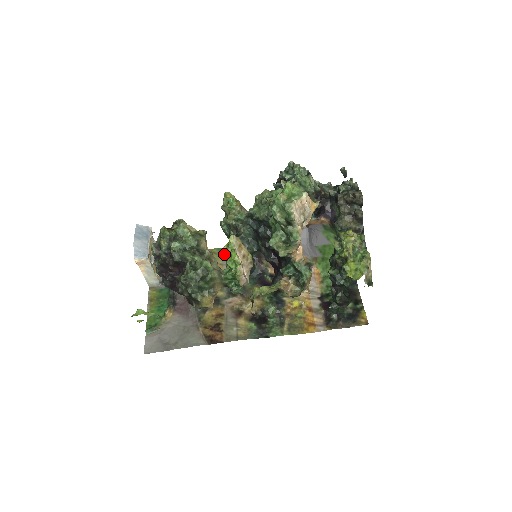
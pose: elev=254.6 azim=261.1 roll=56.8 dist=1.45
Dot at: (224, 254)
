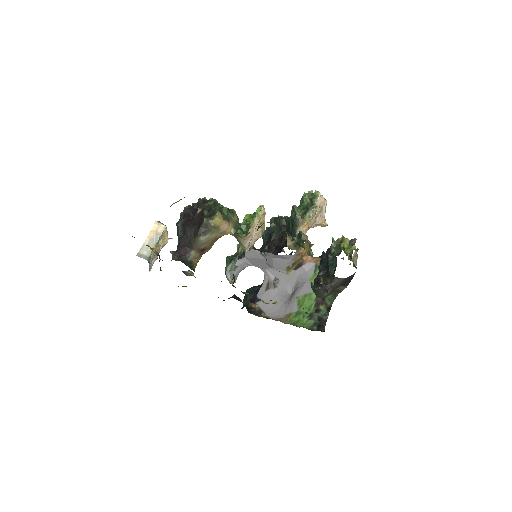
Dot at: (247, 216)
